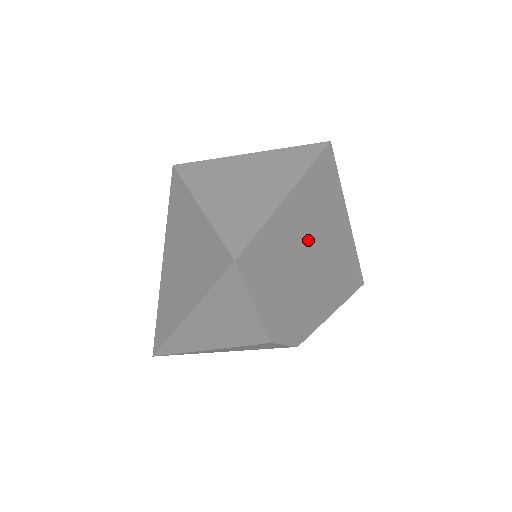
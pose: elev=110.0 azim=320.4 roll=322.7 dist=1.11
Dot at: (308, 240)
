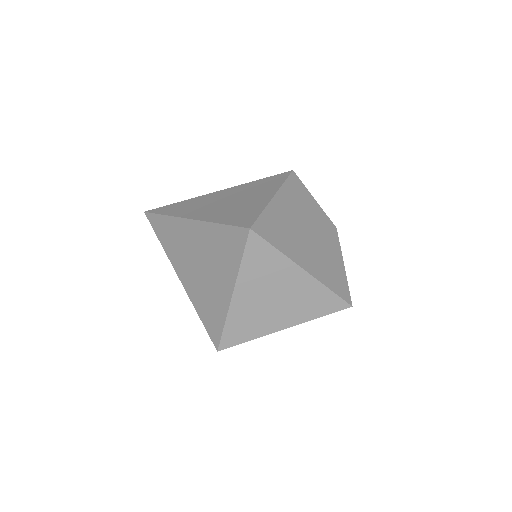
Dot at: occluded
